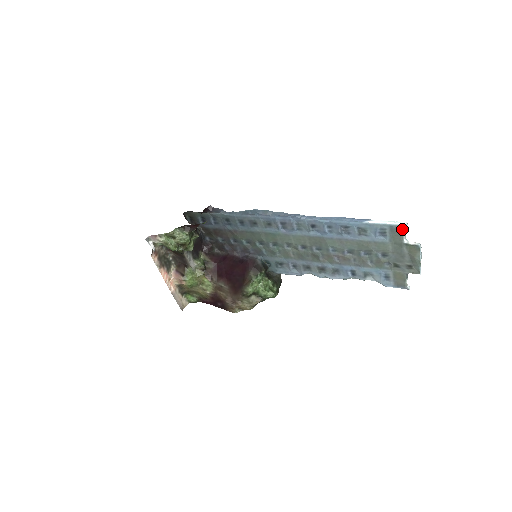
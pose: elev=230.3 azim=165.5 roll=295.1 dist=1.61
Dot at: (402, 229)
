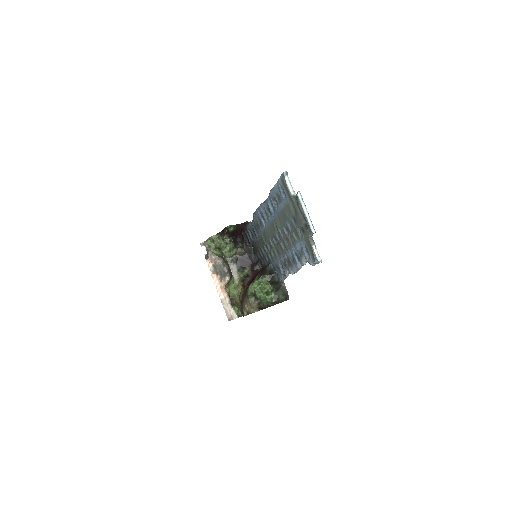
Dot at: (284, 178)
